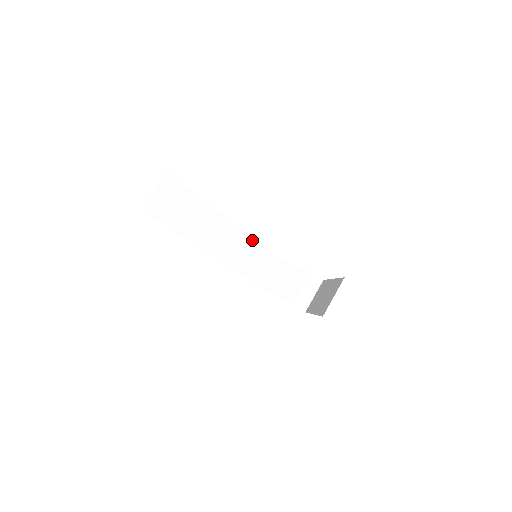
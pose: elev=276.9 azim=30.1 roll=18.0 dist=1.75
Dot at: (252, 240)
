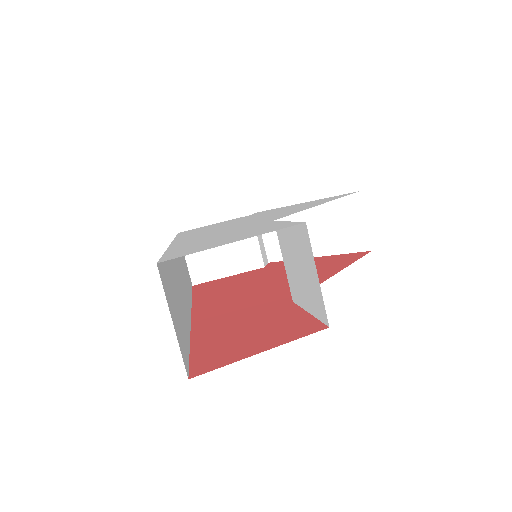
Dot at: occluded
